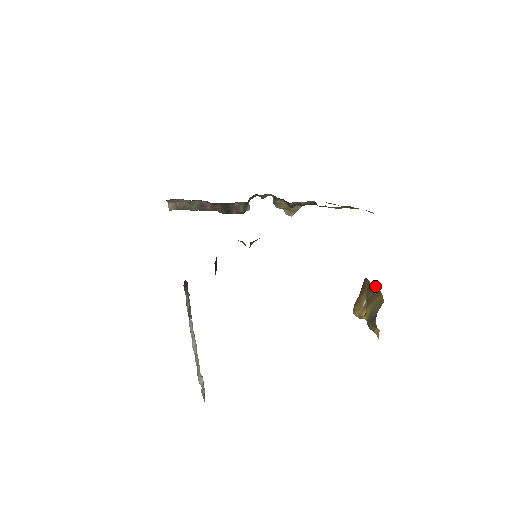
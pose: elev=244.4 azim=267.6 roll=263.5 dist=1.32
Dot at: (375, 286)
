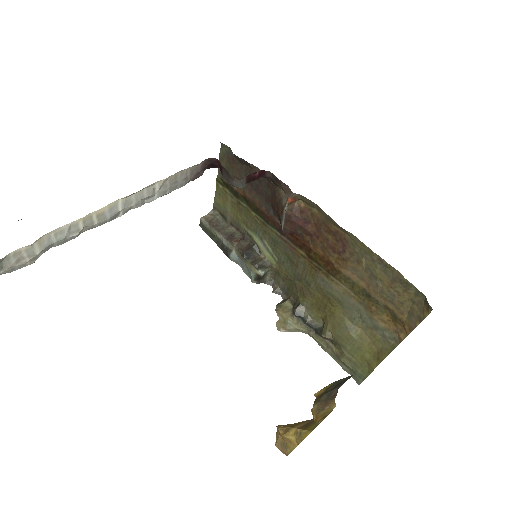
Dot at: occluded
